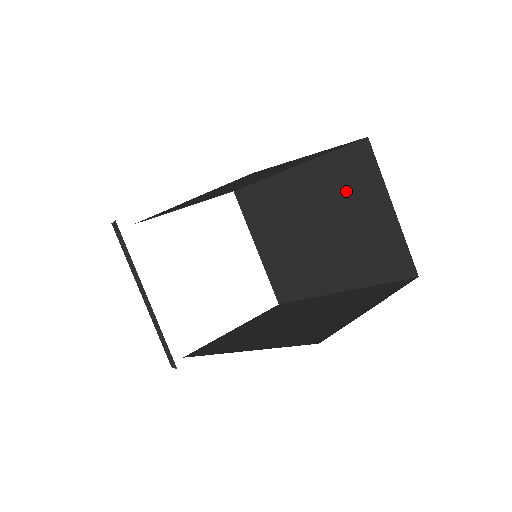
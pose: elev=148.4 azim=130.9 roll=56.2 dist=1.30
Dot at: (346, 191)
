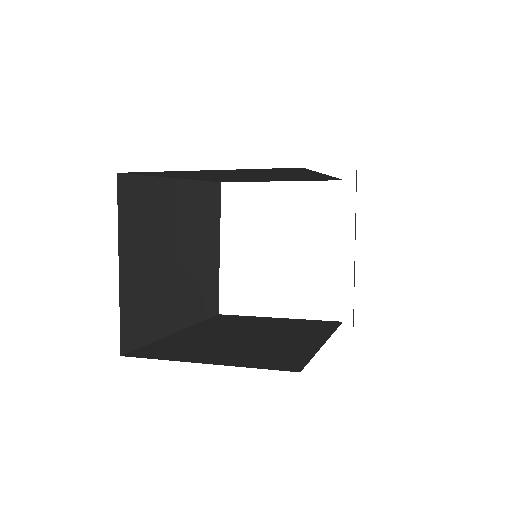
Dot at: occluded
